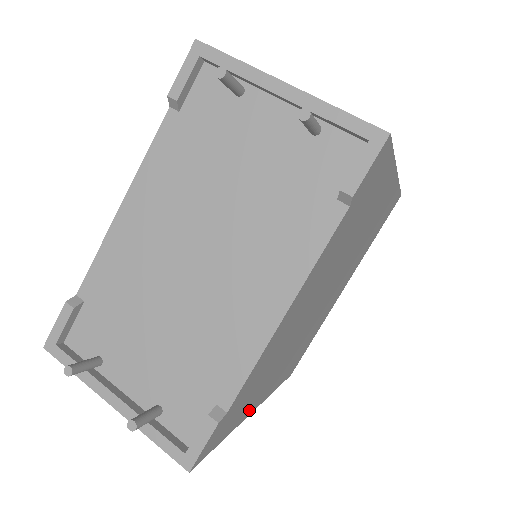
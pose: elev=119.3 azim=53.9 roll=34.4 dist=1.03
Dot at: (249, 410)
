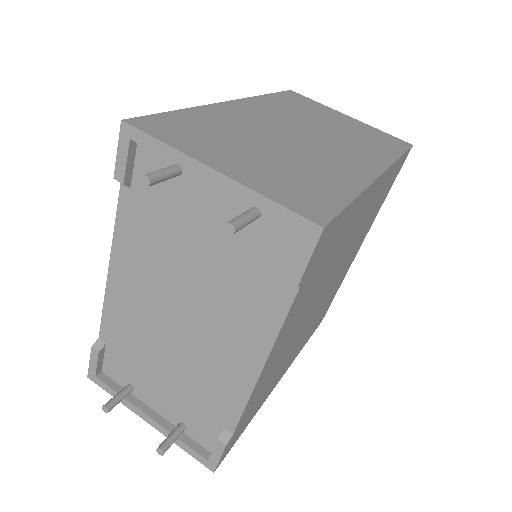
Dot at: (270, 391)
